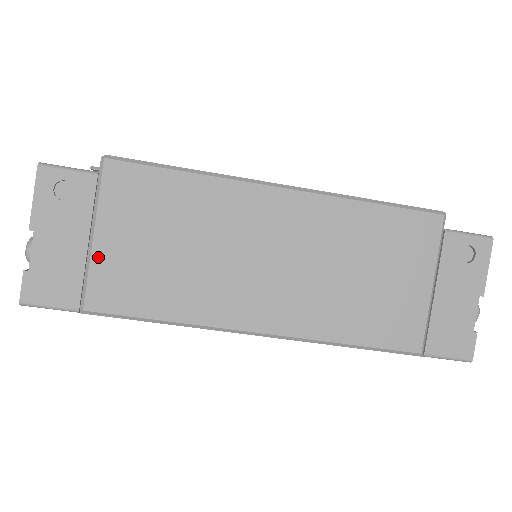
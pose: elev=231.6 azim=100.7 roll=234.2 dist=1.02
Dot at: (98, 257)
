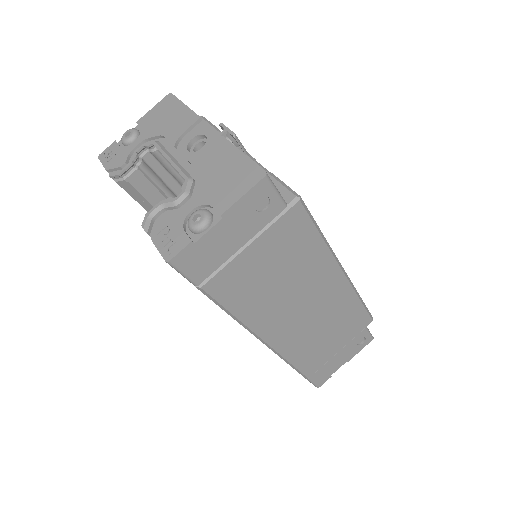
Dot at: (239, 259)
